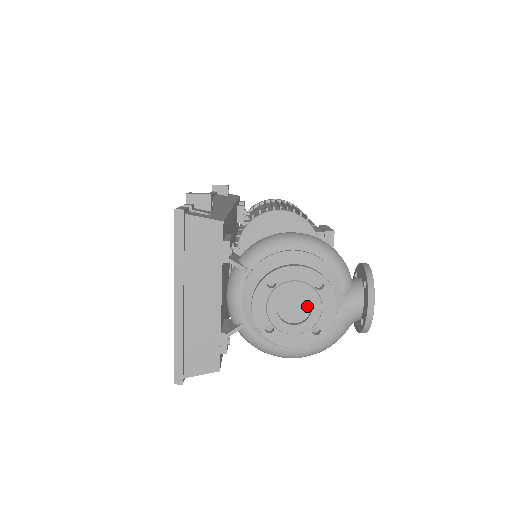
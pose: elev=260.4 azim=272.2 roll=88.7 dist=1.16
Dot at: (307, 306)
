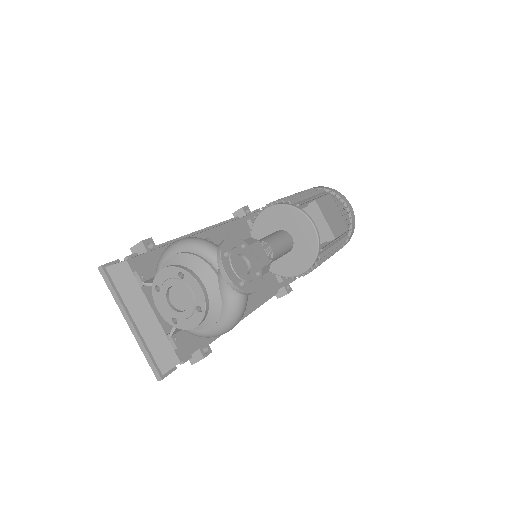
Dot at: (186, 293)
